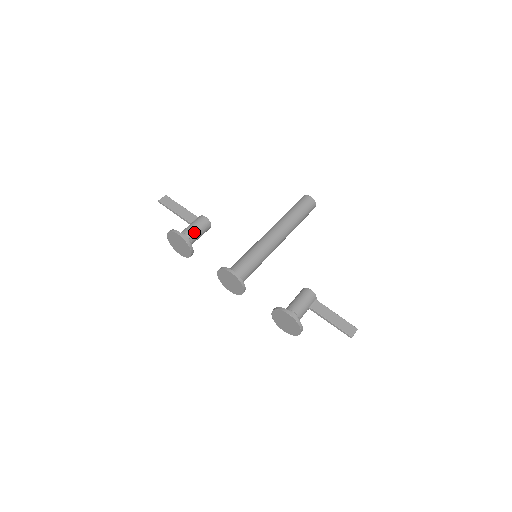
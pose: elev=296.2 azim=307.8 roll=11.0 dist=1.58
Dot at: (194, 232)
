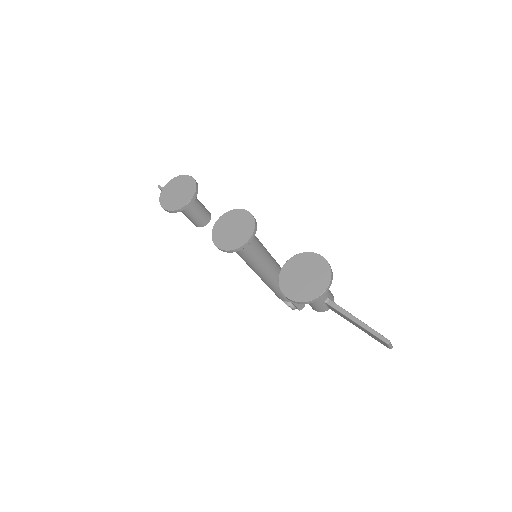
Dot at: (198, 200)
